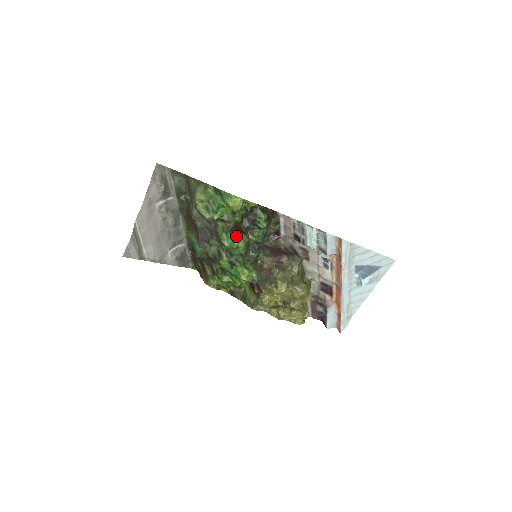
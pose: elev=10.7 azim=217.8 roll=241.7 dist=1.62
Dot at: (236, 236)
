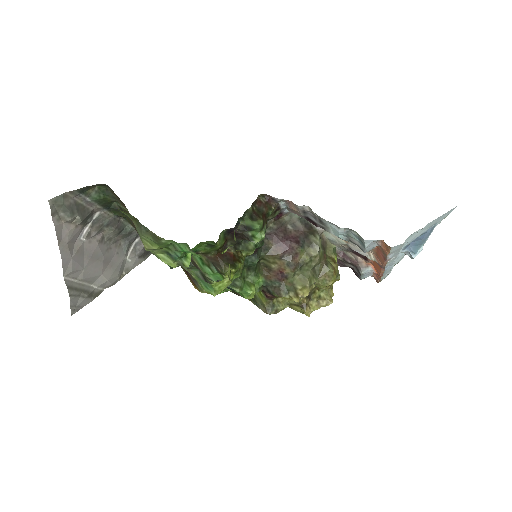
Dot at: (226, 273)
